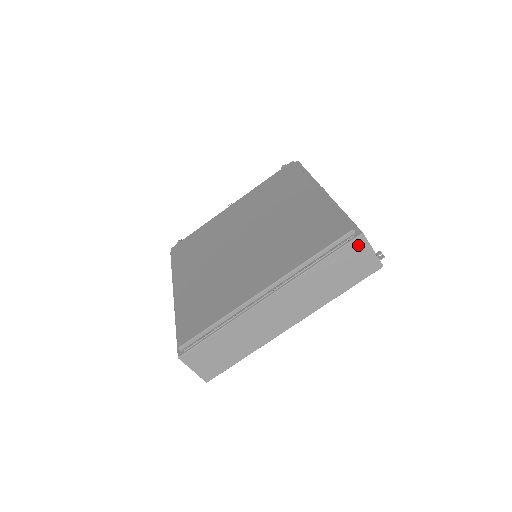
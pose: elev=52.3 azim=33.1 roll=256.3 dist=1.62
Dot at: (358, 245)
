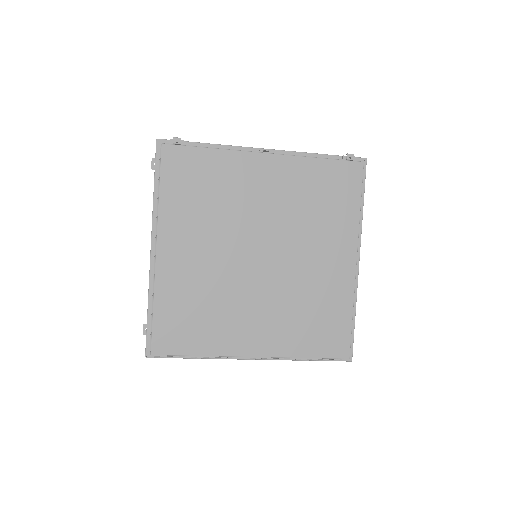
Dot at: occluded
